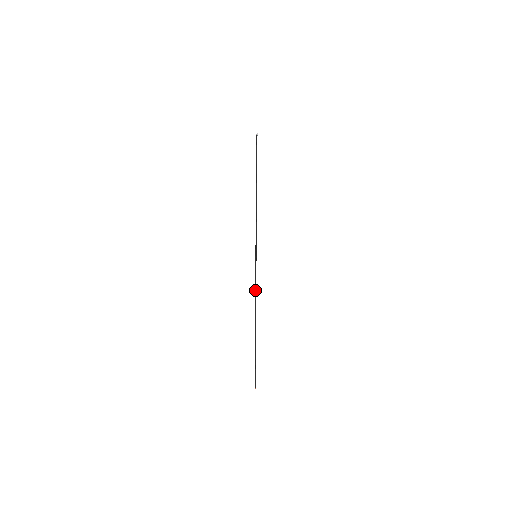
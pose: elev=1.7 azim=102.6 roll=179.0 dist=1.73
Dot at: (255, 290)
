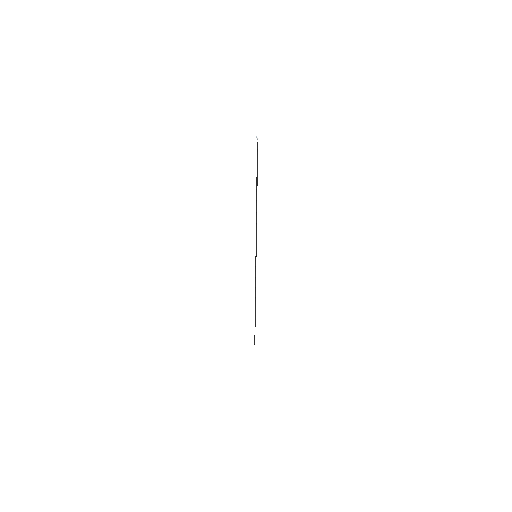
Dot at: occluded
